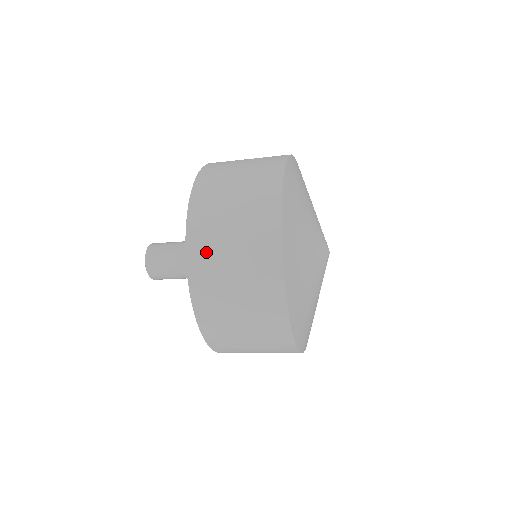
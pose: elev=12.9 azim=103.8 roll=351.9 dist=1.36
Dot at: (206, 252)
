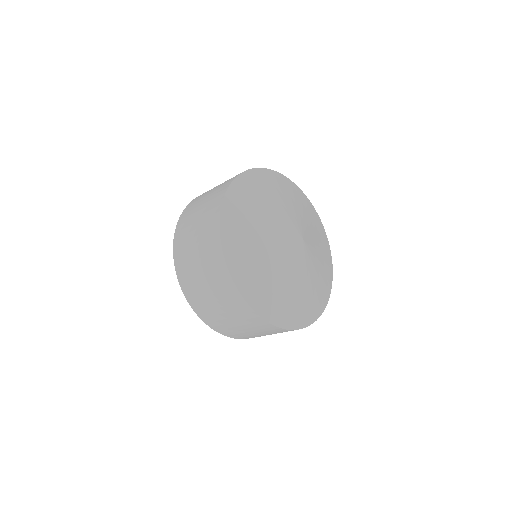
Dot at: (188, 213)
